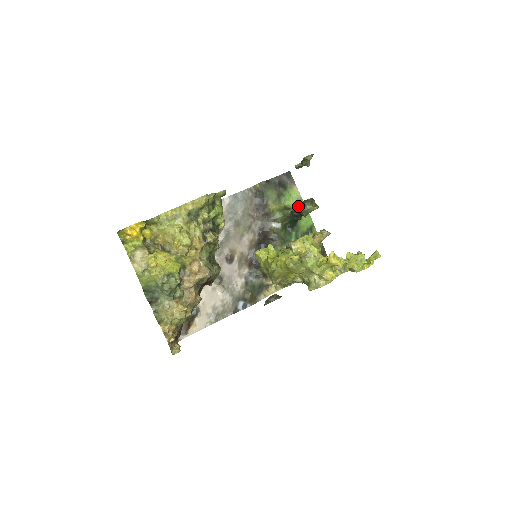
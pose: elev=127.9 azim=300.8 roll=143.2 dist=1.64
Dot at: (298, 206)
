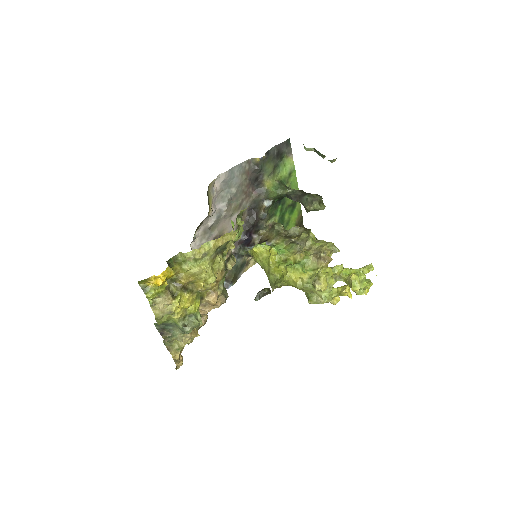
Dot at: (302, 197)
